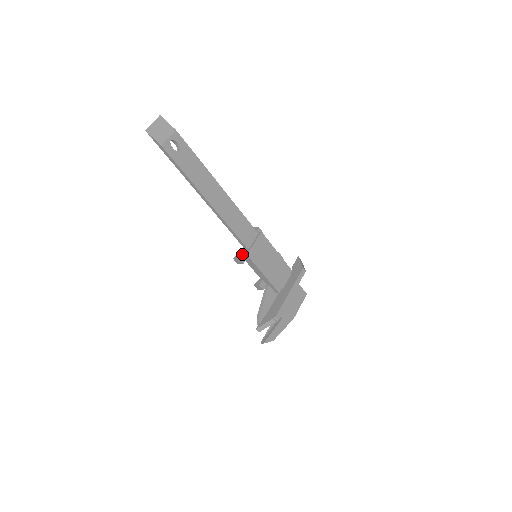
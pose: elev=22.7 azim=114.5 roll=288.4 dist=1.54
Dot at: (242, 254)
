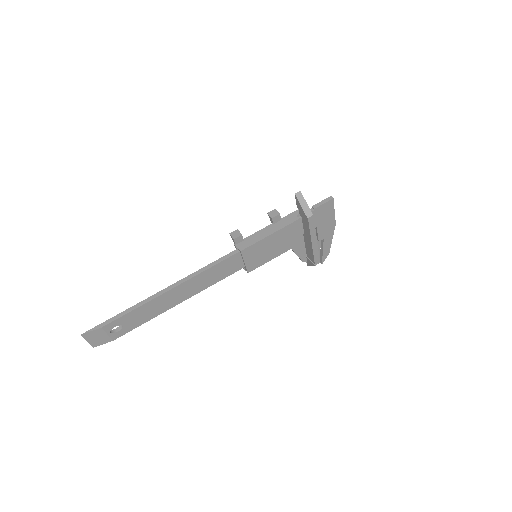
Dot at: (244, 268)
